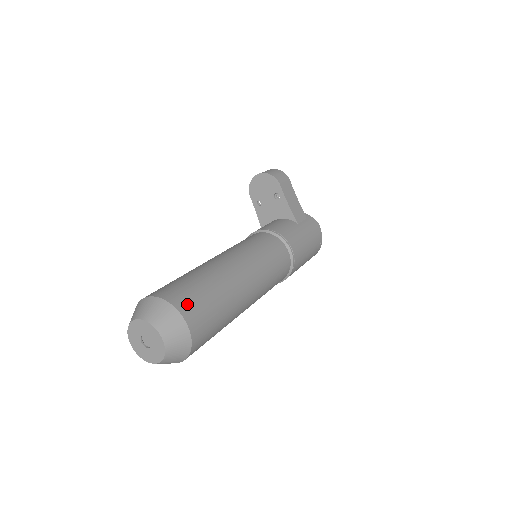
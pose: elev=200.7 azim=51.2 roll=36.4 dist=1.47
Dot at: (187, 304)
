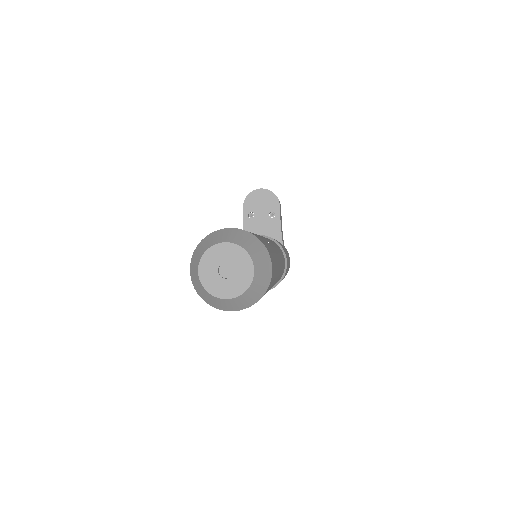
Dot at: (269, 250)
